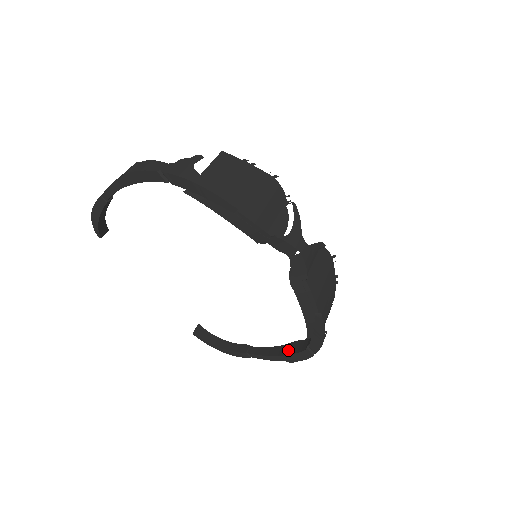
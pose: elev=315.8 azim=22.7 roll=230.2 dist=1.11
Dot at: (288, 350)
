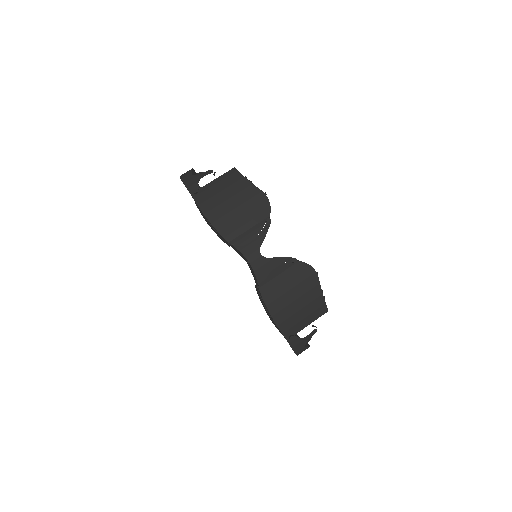
Dot at: occluded
